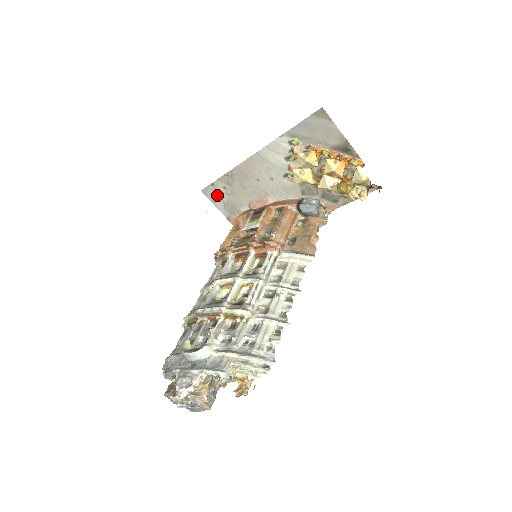
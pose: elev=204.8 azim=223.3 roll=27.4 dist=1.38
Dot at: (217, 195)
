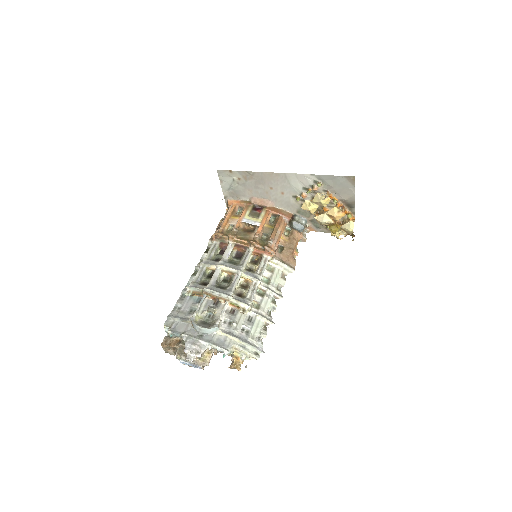
Dot at: (229, 179)
